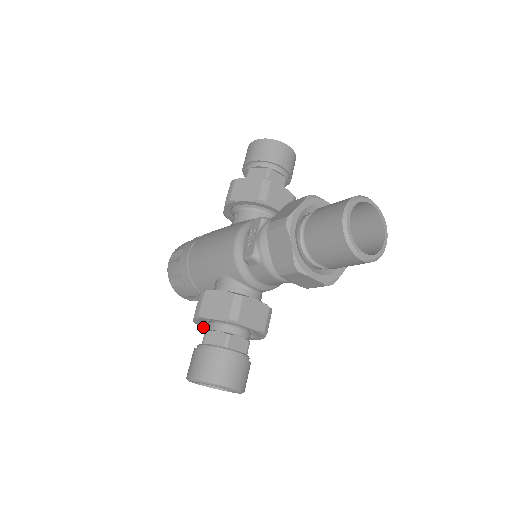
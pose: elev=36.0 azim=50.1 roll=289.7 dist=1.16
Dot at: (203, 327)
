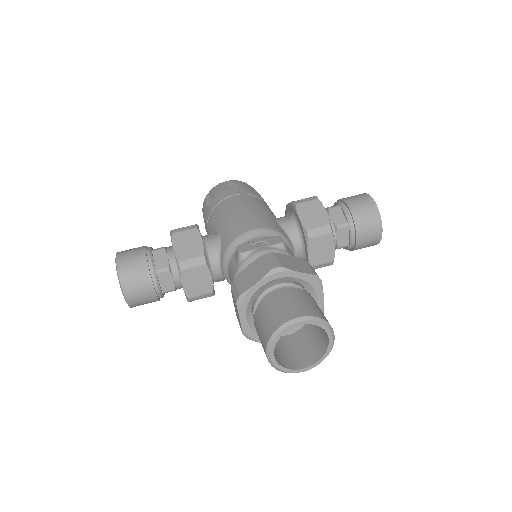
Dot at: occluded
